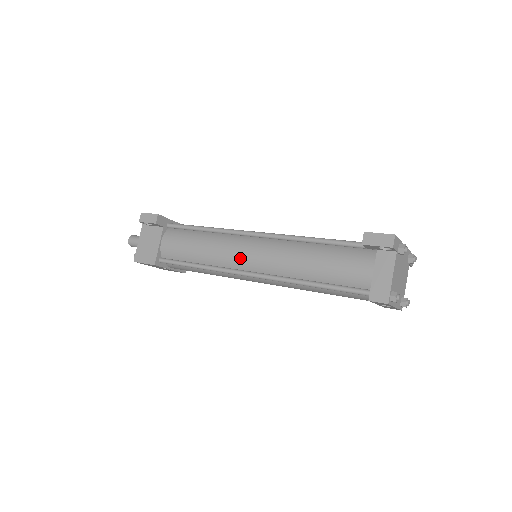
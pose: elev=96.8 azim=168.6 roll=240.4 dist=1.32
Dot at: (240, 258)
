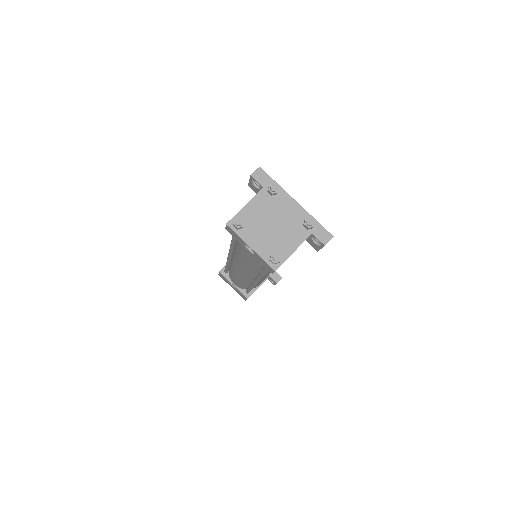
Dot at: occluded
